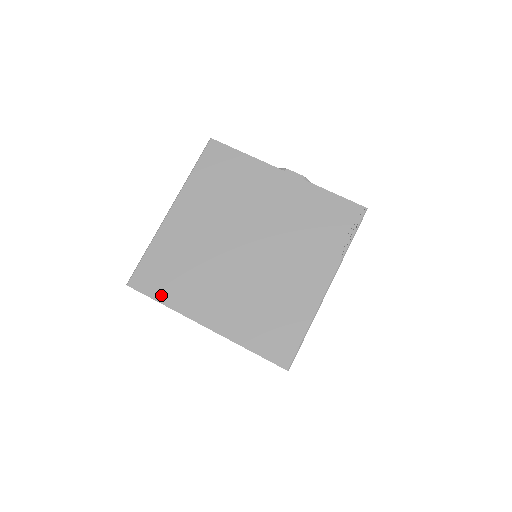
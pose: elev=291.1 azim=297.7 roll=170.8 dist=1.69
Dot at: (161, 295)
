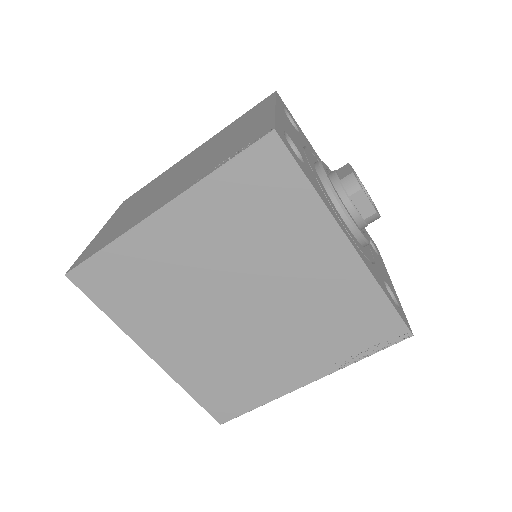
Dot at: (109, 307)
